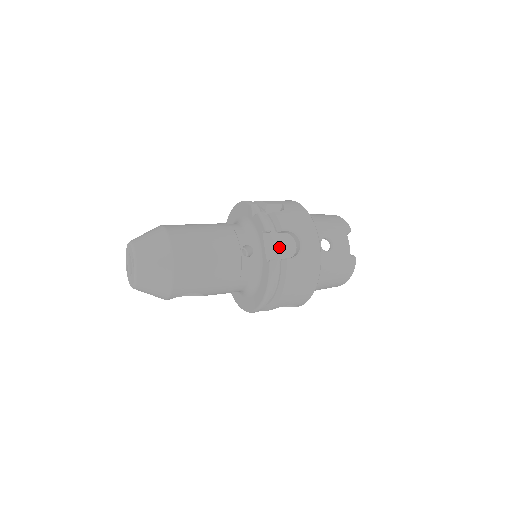
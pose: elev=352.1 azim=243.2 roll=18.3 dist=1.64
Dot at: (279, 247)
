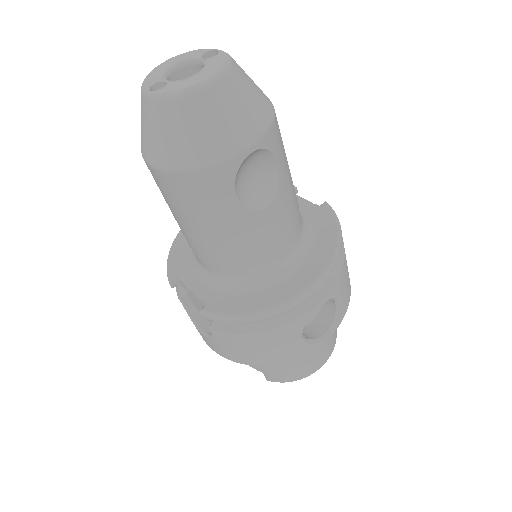
Dot at: occluded
